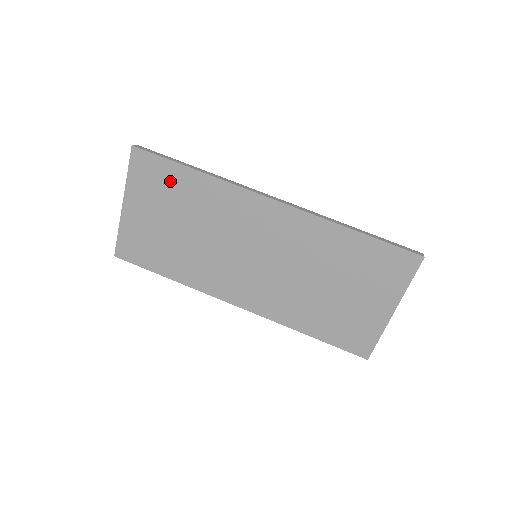
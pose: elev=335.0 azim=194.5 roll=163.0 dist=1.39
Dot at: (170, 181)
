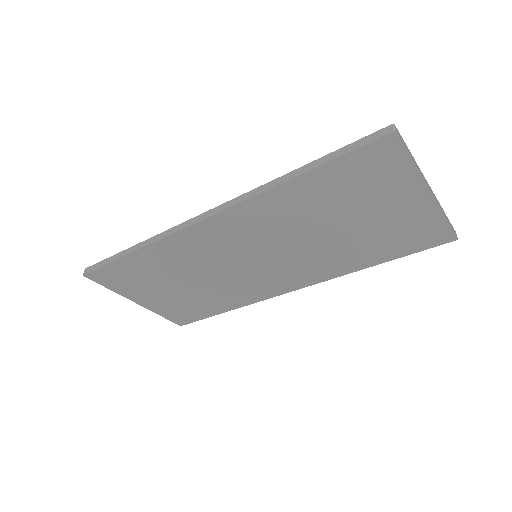
Dot at: (133, 271)
